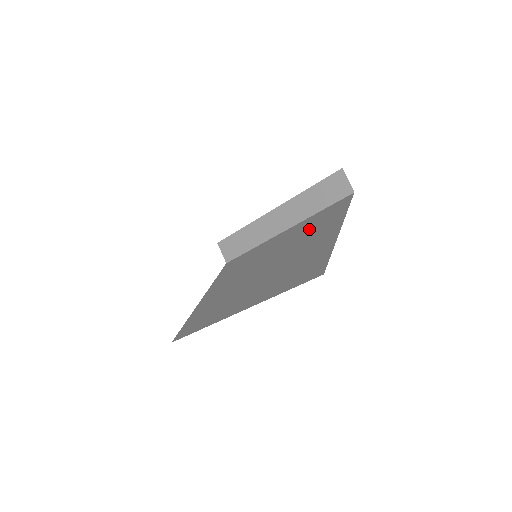
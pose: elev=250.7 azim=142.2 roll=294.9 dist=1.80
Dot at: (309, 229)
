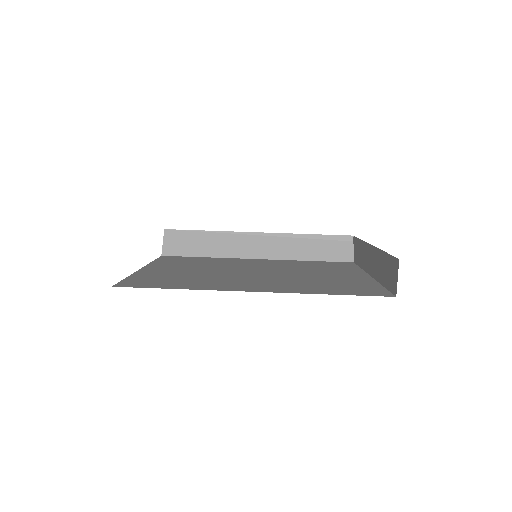
Dot at: (310, 266)
